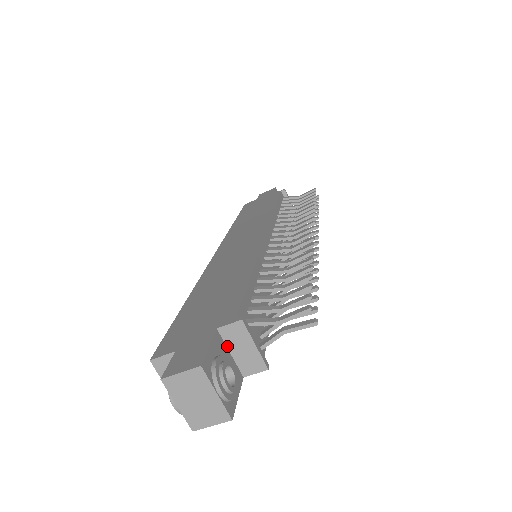
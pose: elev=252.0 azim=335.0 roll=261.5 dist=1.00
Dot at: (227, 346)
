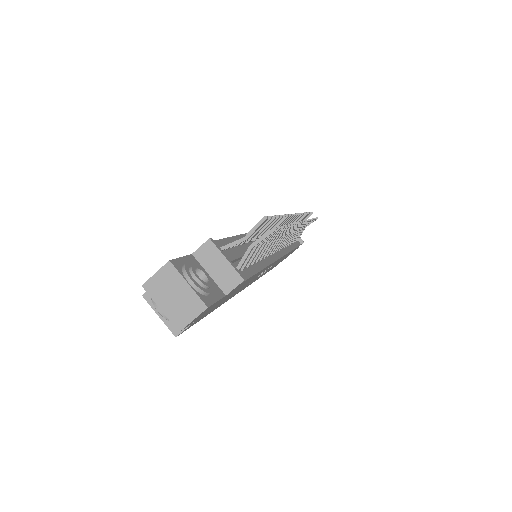
Dot at: (204, 268)
